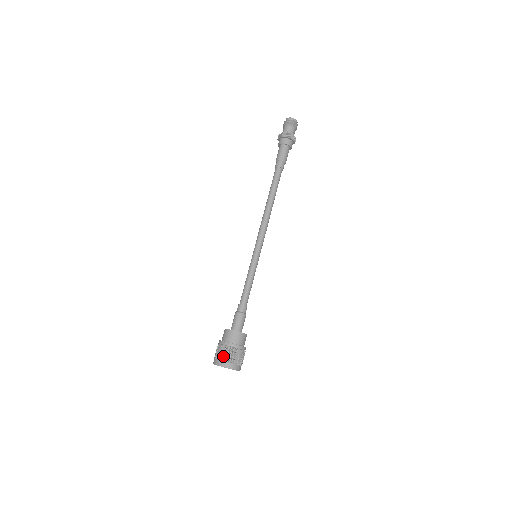
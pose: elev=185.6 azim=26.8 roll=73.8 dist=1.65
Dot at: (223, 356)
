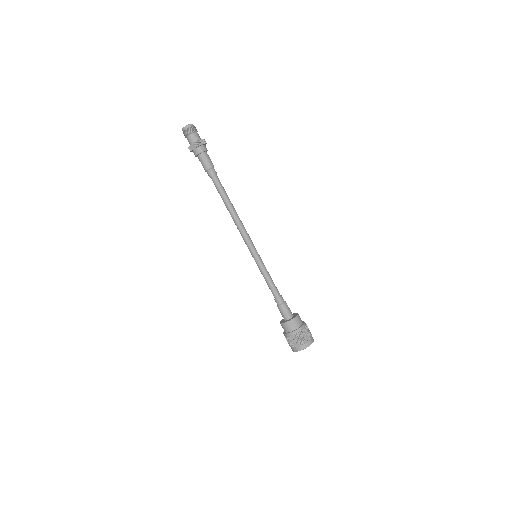
Dot at: (302, 341)
